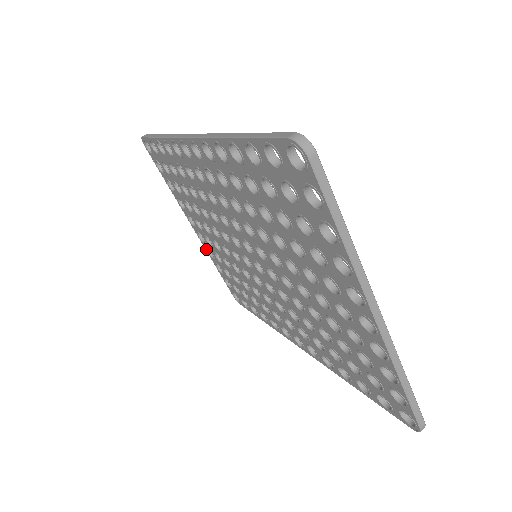
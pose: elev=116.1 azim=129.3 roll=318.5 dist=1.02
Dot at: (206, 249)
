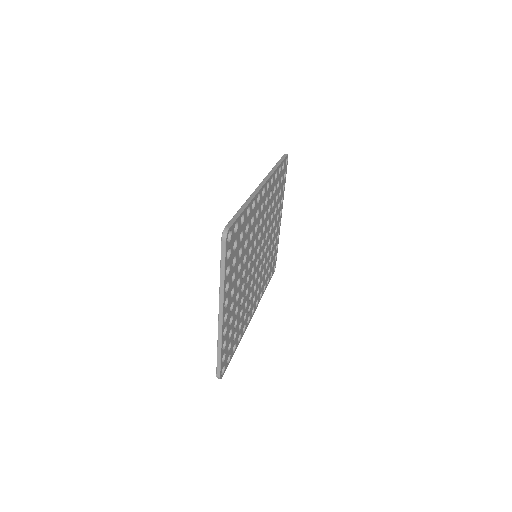
Dot at: occluded
